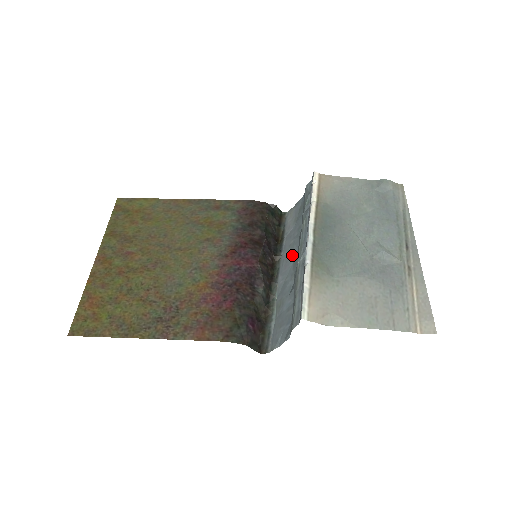
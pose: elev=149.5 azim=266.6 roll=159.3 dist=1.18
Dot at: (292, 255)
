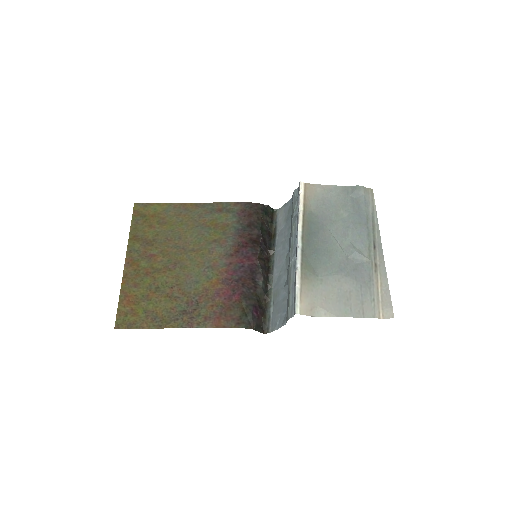
Dot at: (284, 252)
